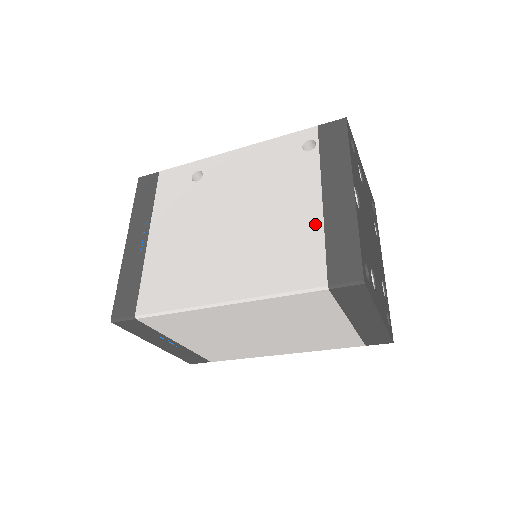
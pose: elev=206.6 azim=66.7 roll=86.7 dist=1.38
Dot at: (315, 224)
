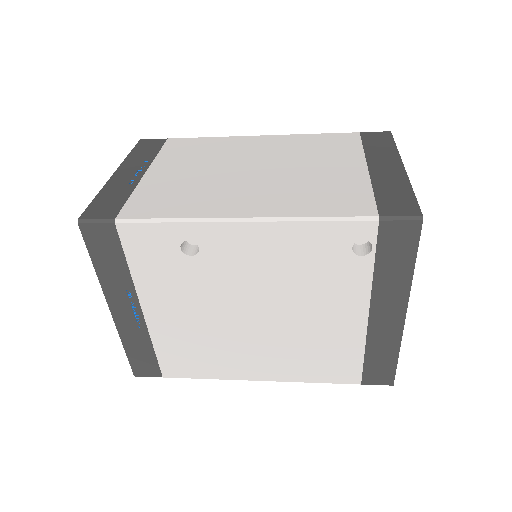
Dot at: (357, 339)
